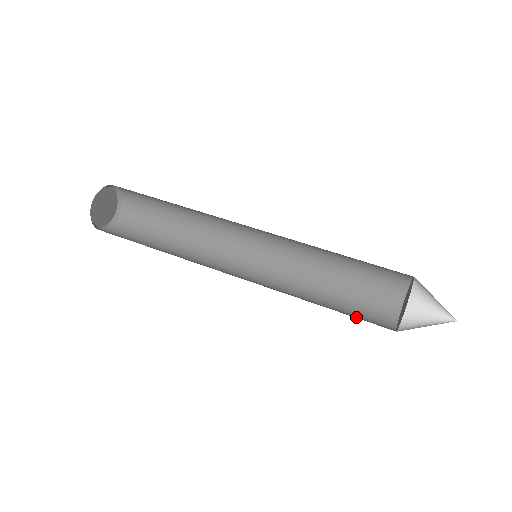
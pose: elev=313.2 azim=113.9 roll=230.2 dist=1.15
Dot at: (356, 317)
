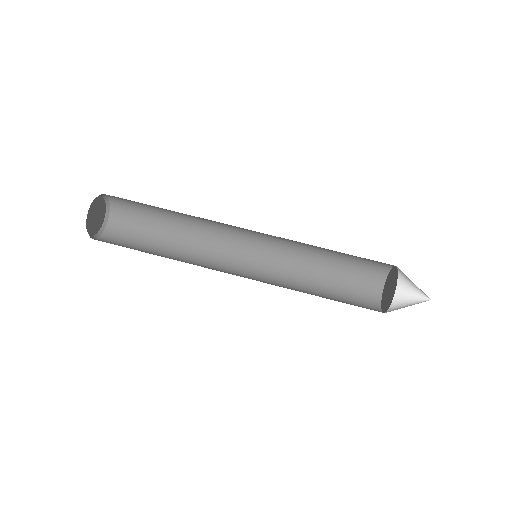
Dot at: (350, 304)
